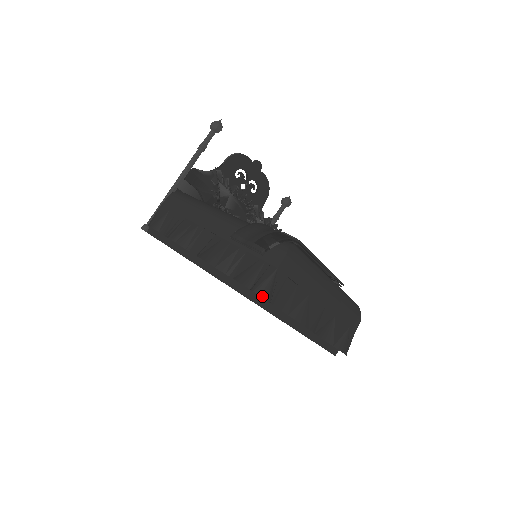
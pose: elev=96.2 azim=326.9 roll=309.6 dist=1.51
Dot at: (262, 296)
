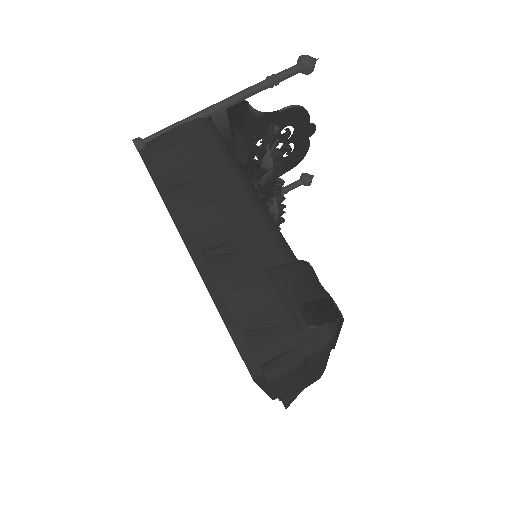
Dot at: (271, 385)
